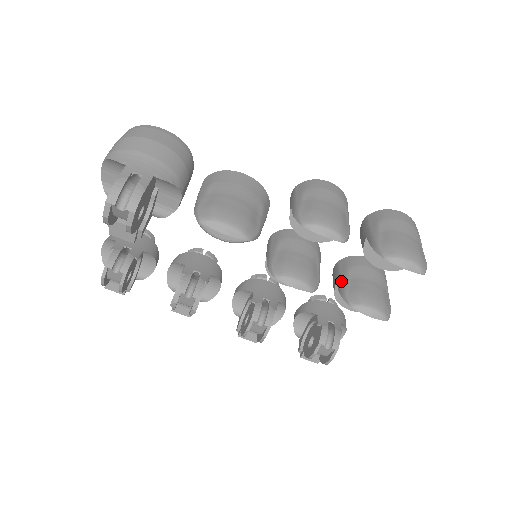
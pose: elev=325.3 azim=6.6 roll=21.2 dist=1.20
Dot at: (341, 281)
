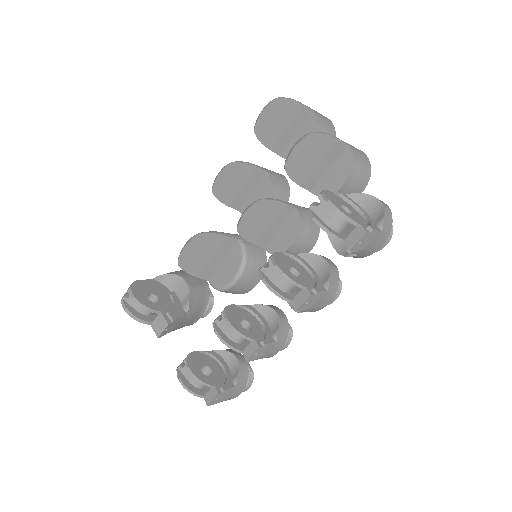
Dot at: occluded
